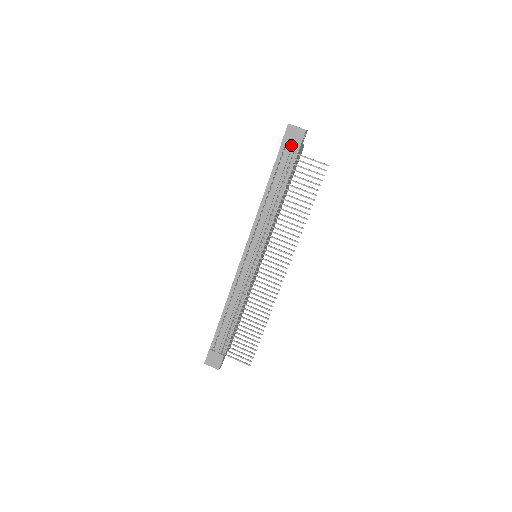
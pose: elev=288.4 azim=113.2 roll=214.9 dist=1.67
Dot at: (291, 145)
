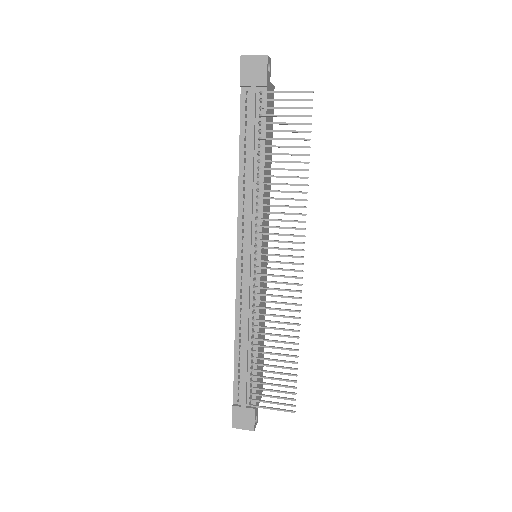
Dot at: (254, 83)
